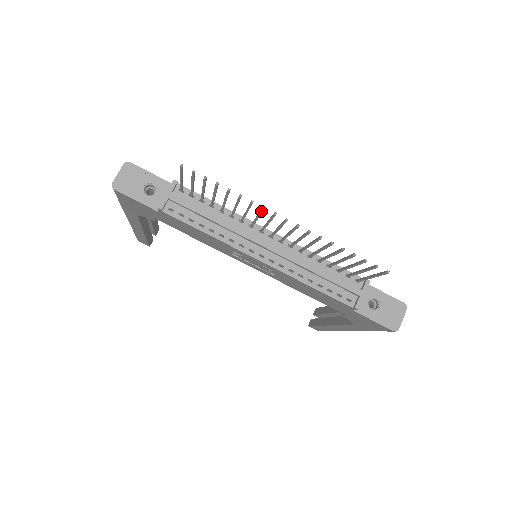
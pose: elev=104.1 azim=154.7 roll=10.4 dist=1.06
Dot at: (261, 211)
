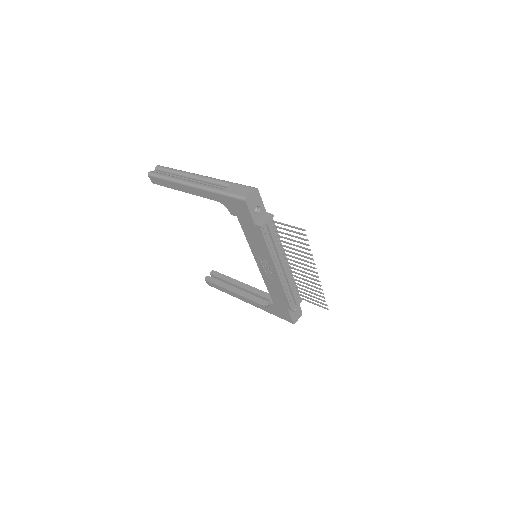
Dot at: (310, 263)
